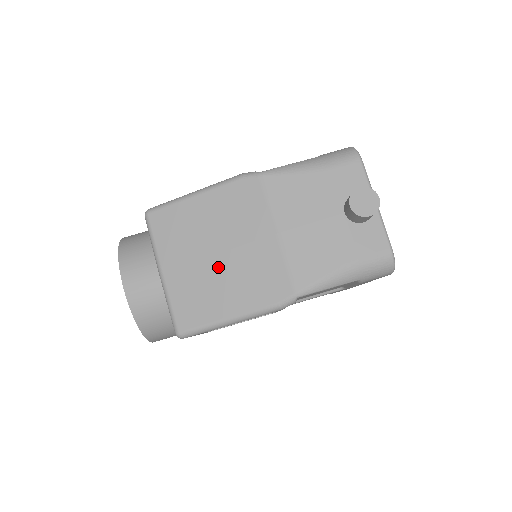
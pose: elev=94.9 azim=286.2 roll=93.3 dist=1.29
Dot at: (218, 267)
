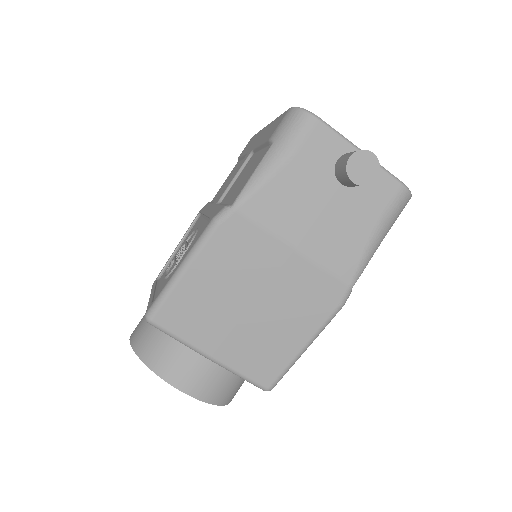
Dot at: (261, 316)
